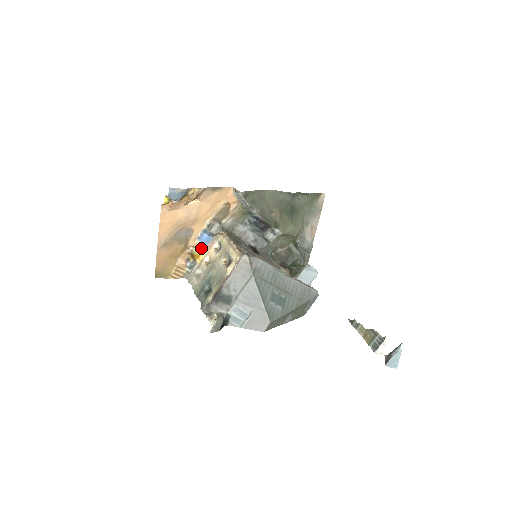
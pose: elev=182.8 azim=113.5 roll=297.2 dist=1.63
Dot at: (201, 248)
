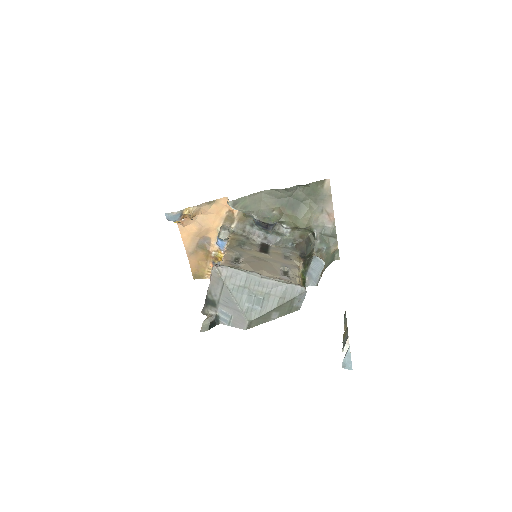
Dot at: (221, 251)
